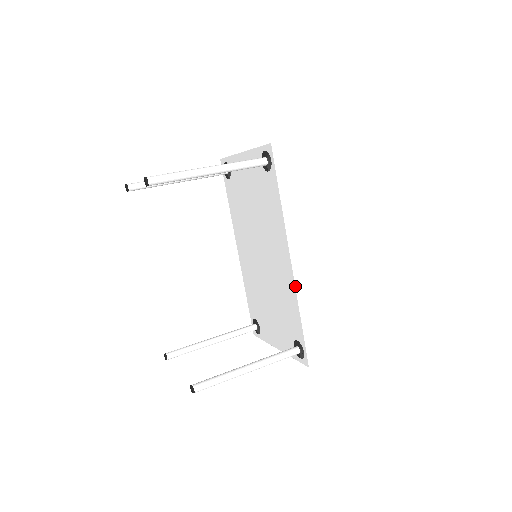
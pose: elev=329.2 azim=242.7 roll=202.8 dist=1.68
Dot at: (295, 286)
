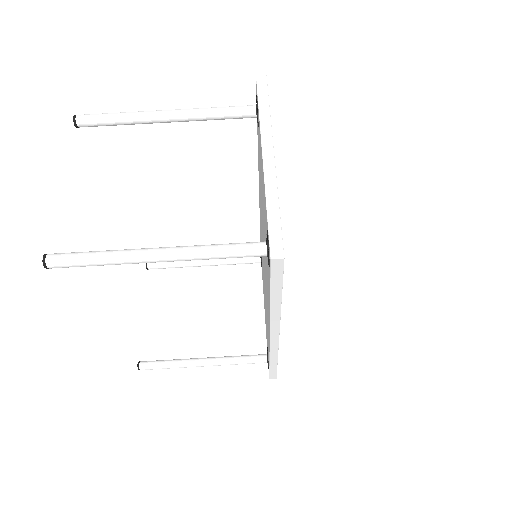
Dot at: (269, 349)
